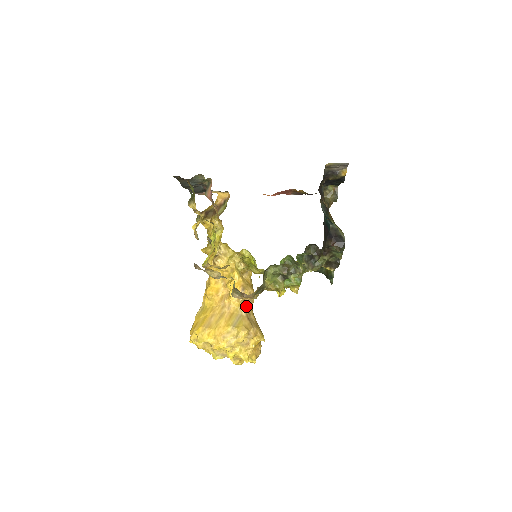
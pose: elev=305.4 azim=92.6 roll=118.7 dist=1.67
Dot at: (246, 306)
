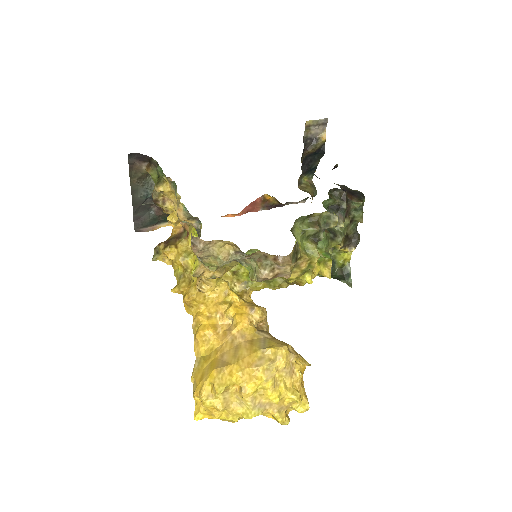
Dot at: (264, 331)
